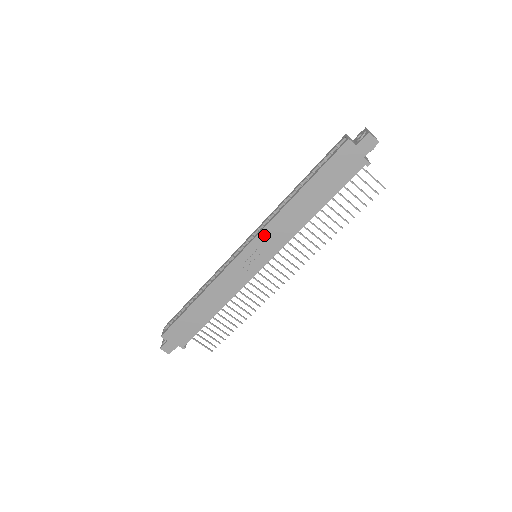
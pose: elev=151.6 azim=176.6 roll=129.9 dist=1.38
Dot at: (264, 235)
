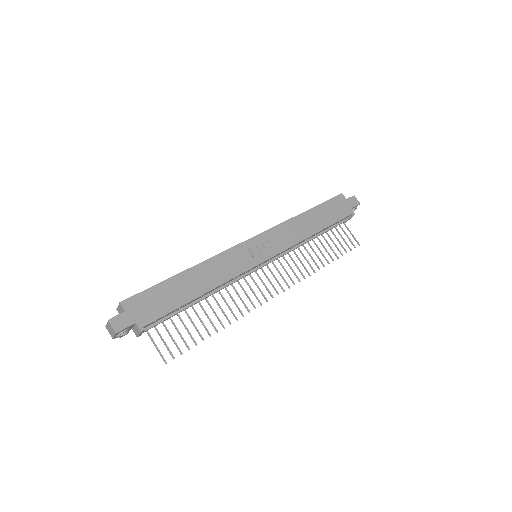
Dot at: (273, 232)
